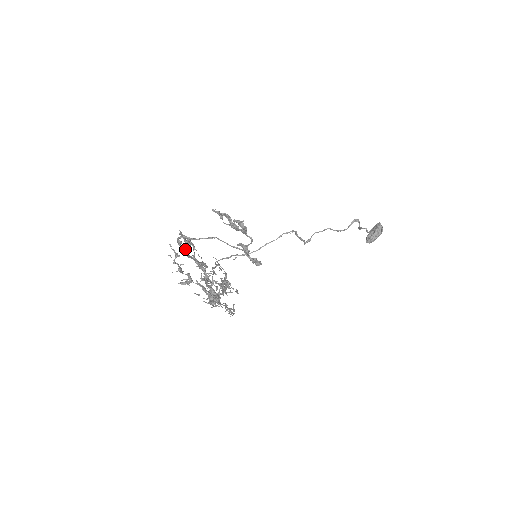
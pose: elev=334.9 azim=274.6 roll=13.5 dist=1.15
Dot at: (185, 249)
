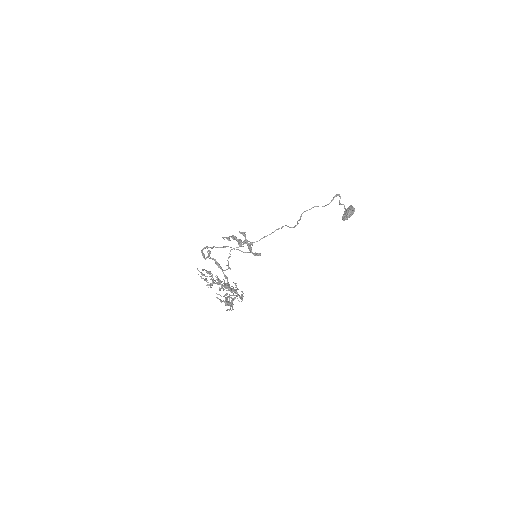
Dot at: occluded
